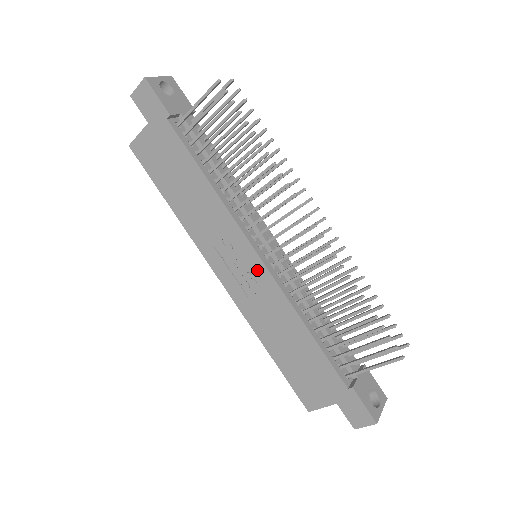
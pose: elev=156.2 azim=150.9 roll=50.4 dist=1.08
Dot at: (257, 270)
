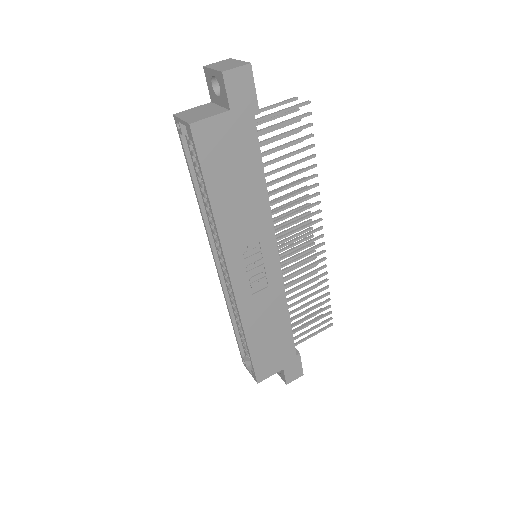
Dot at: (272, 270)
